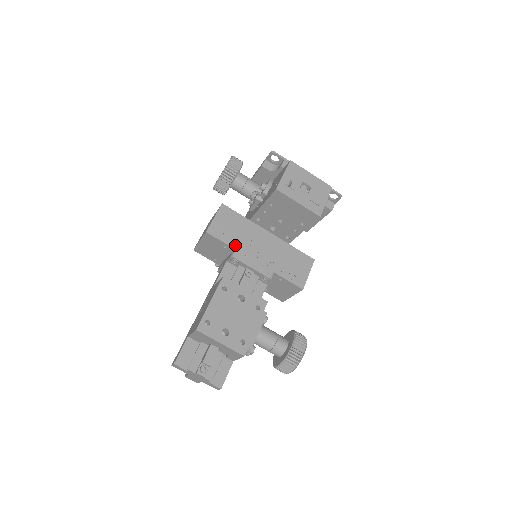
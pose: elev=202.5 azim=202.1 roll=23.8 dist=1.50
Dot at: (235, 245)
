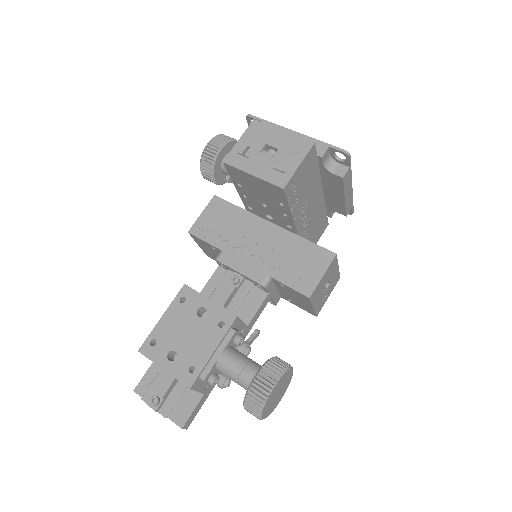
Dot at: (221, 244)
